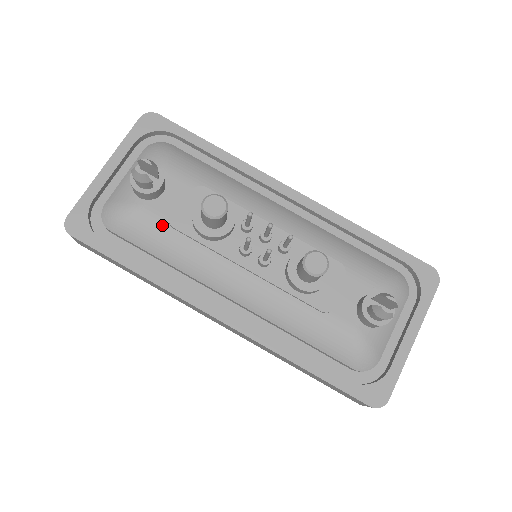
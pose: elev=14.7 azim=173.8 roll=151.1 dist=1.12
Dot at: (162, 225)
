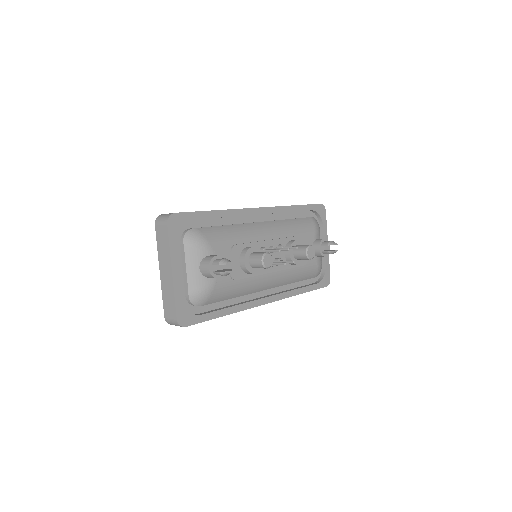
Dot at: (229, 283)
